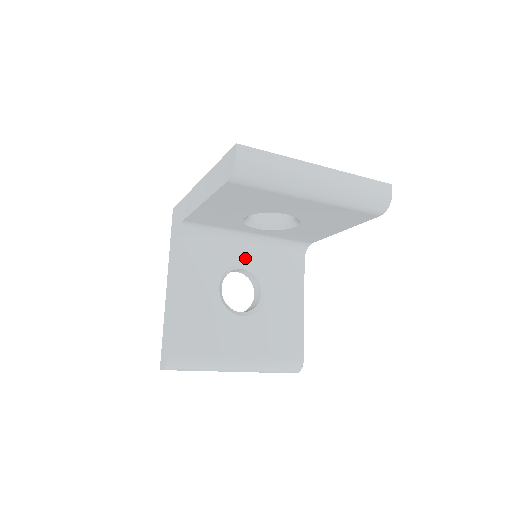
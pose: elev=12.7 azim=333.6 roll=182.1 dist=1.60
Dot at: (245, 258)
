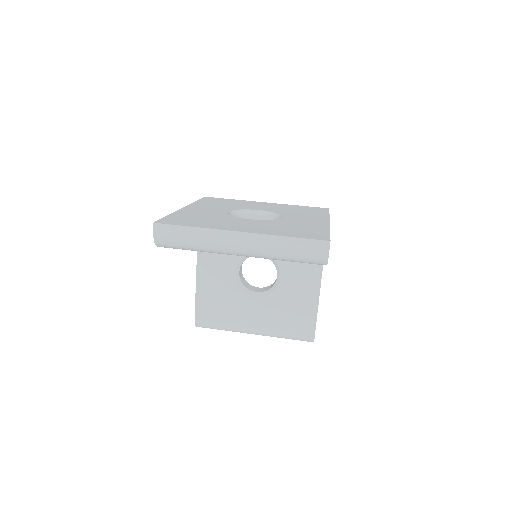
Dot at: occluded
